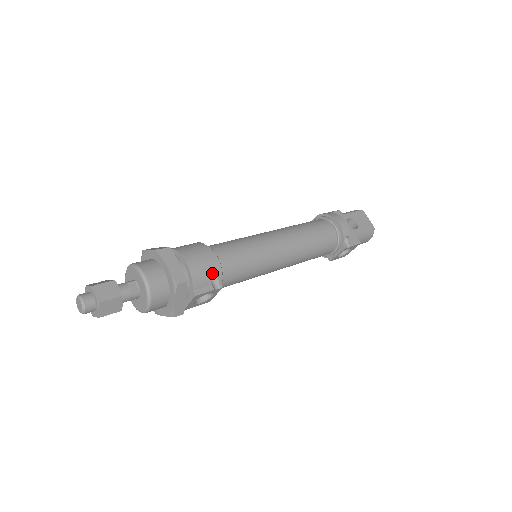
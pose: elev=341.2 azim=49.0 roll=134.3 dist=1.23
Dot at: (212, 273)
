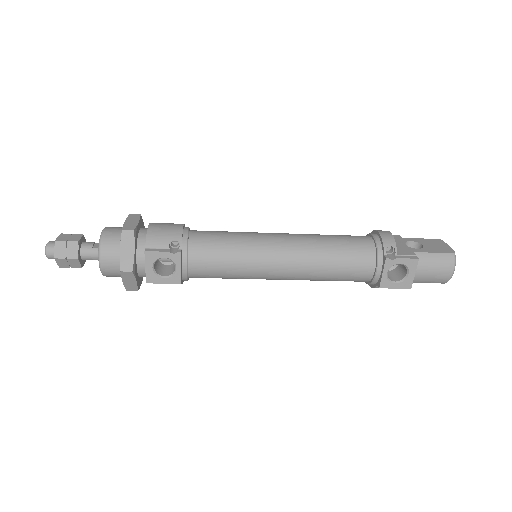
Dot at: (172, 237)
